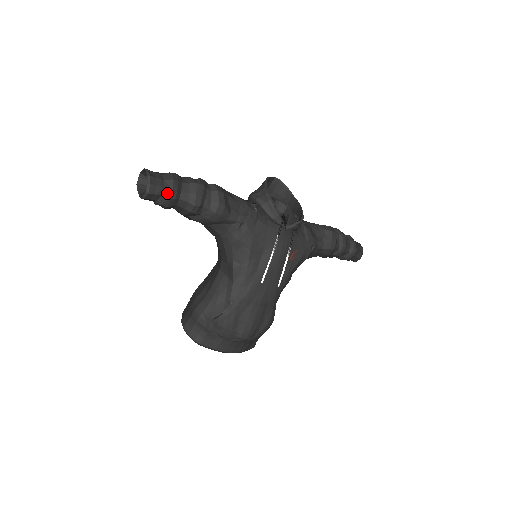
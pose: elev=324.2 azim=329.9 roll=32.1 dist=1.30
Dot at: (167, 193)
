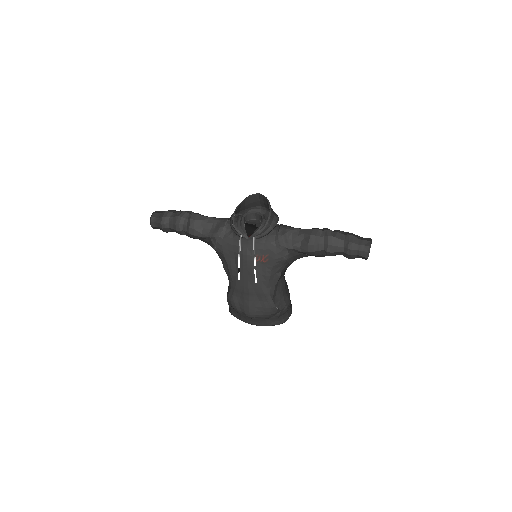
Dot at: (160, 226)
